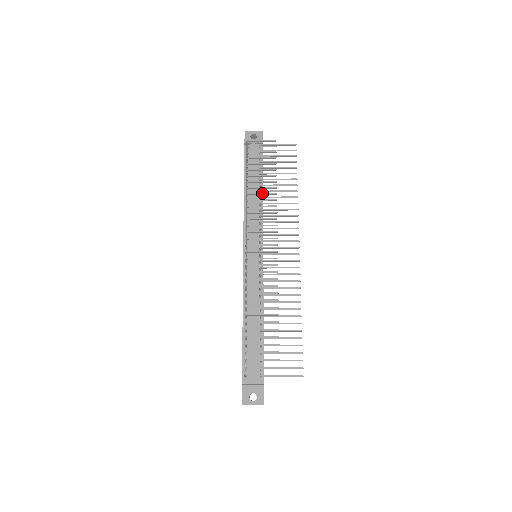
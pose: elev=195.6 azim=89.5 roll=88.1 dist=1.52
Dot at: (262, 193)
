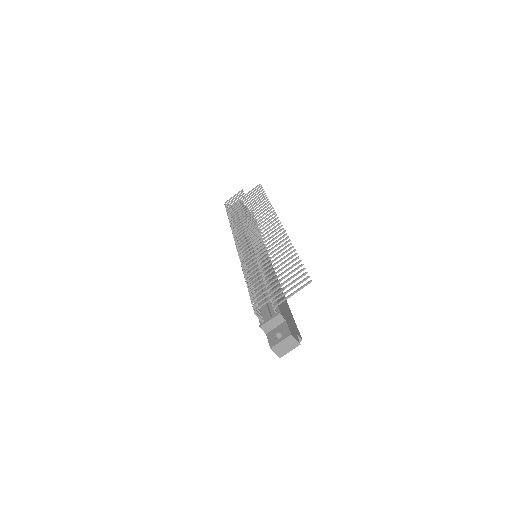
Dot at: occluded
